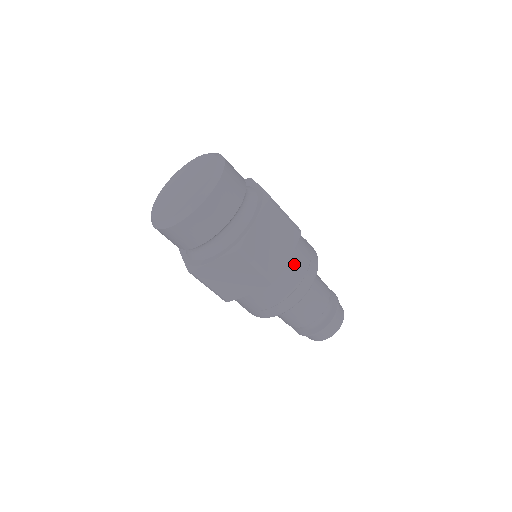
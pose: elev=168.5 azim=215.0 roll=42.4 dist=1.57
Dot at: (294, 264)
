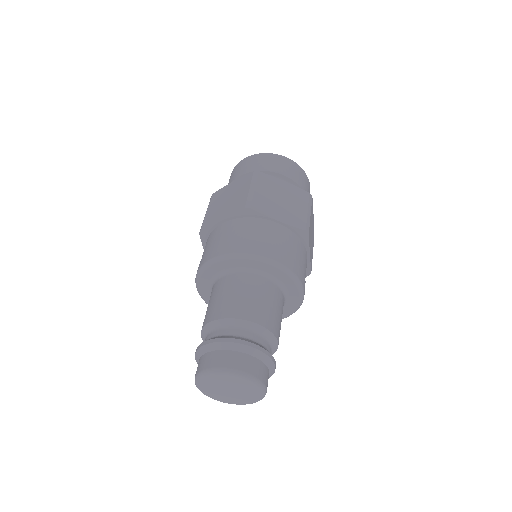
Dot at: (276, 231)
